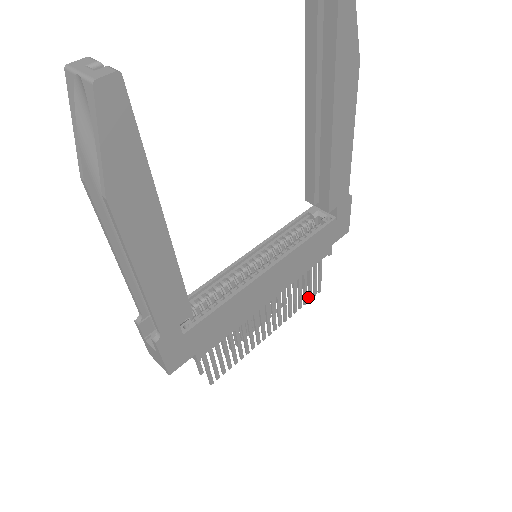
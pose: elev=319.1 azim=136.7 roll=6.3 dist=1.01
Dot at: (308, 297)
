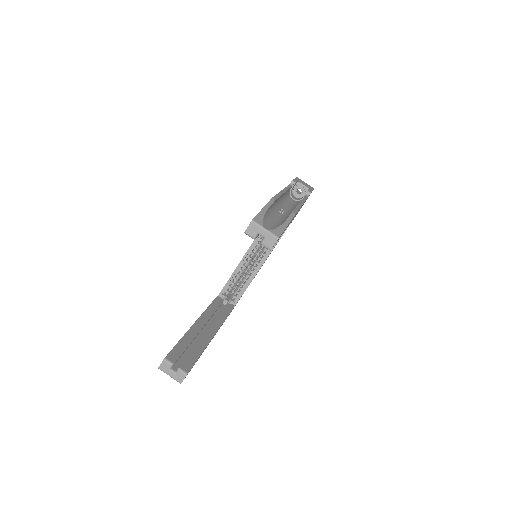
Dot at: occluded
